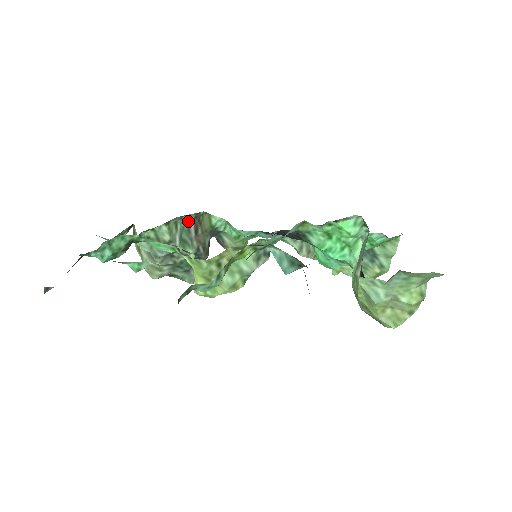
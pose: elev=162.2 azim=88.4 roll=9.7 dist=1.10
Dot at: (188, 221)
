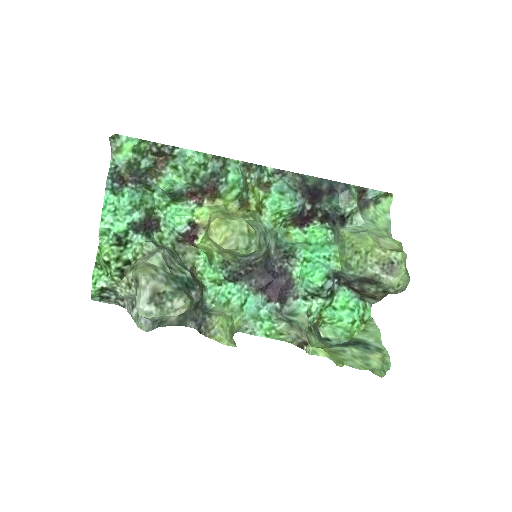
Dot at: (186, 266)
